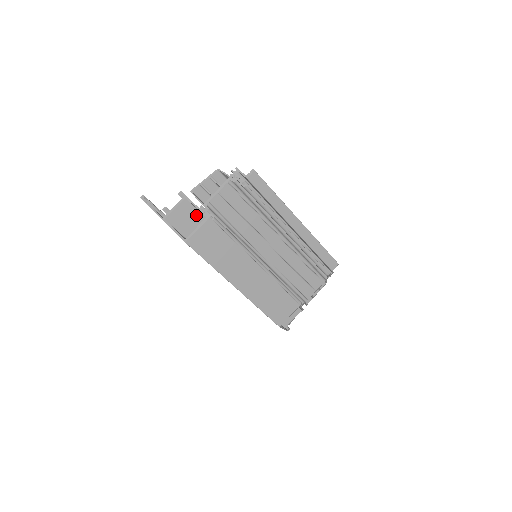
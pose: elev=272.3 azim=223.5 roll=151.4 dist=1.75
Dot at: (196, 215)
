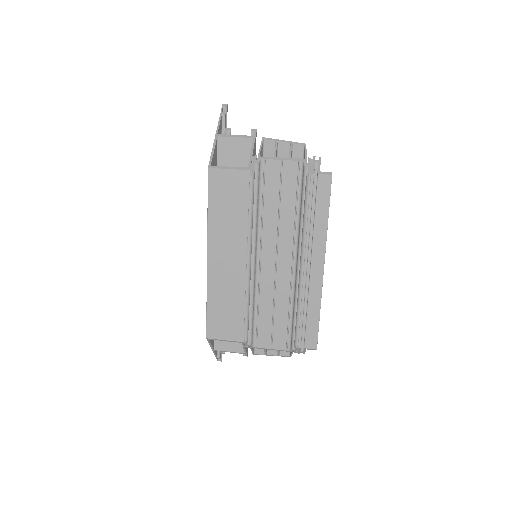
Dot at: (246, 163)
